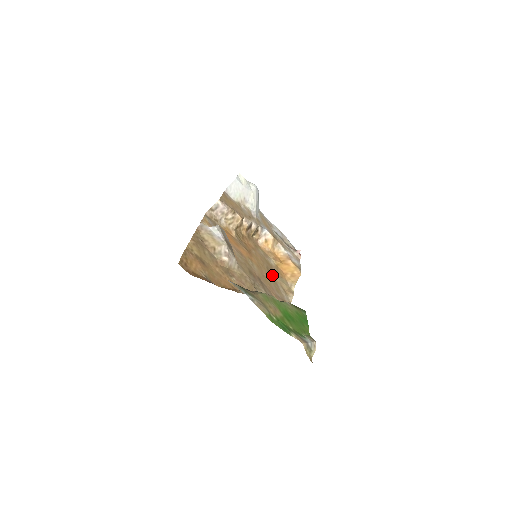
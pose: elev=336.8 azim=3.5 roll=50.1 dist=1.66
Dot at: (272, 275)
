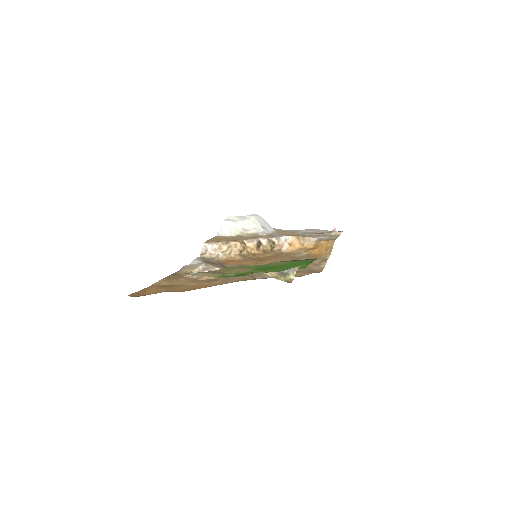
Dot at: occluded
